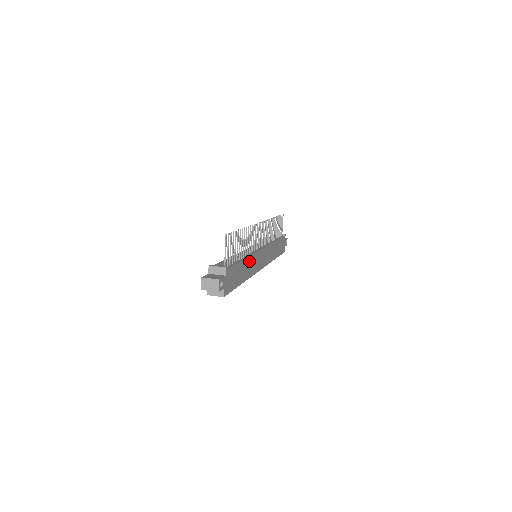
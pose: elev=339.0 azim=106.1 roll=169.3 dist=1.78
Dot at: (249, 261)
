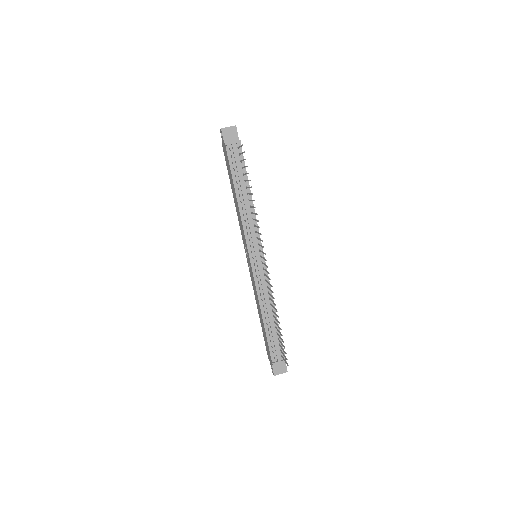
Dot at: occluded
